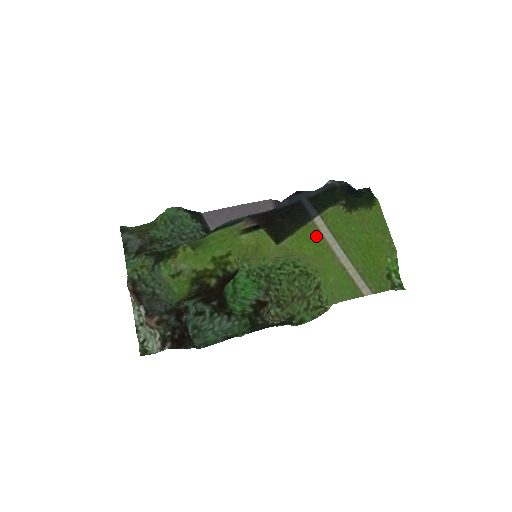
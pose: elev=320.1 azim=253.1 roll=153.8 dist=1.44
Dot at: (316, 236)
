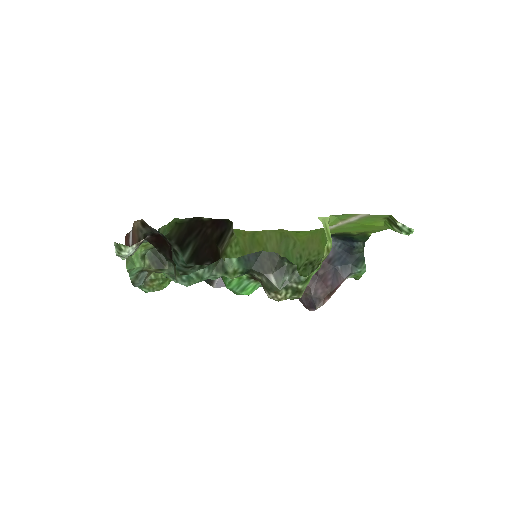
Dot at: occluded
